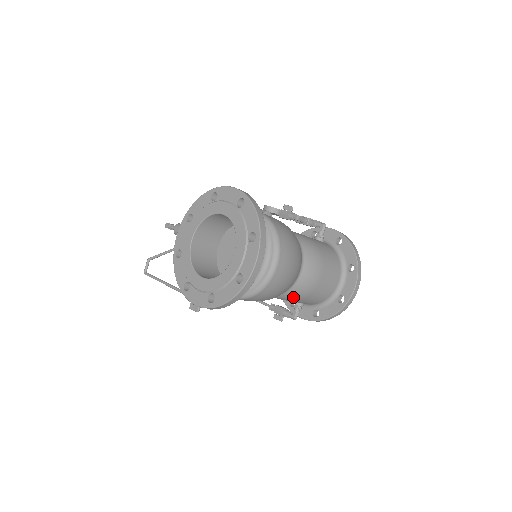
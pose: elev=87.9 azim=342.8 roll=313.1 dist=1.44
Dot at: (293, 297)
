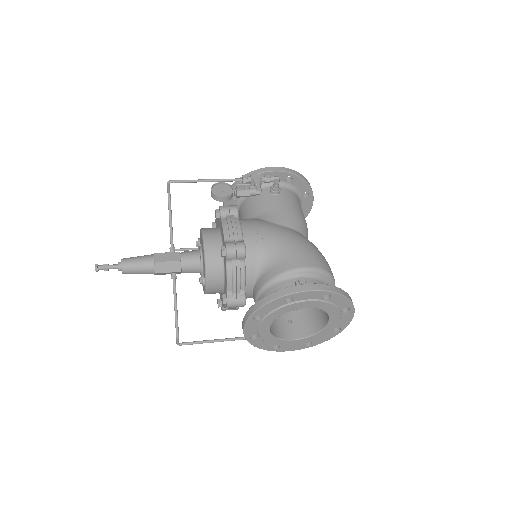
Dot at: occluded
